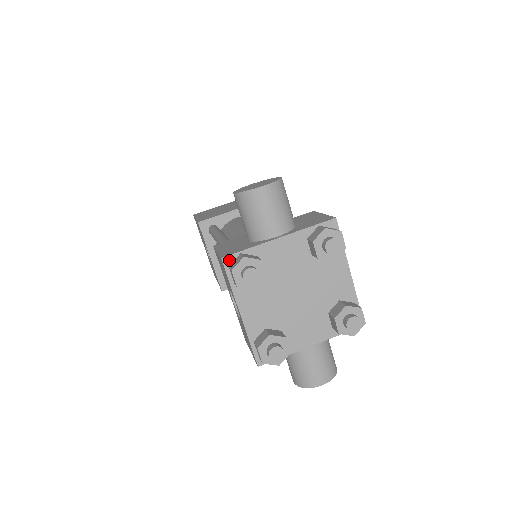
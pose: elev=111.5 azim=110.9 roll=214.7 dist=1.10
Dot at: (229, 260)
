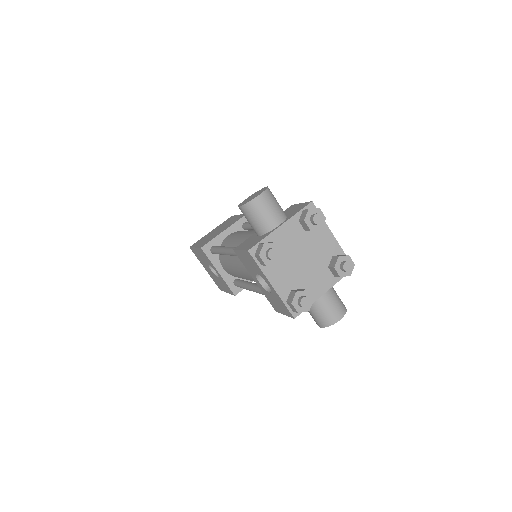
Dot at: (253, 250)
